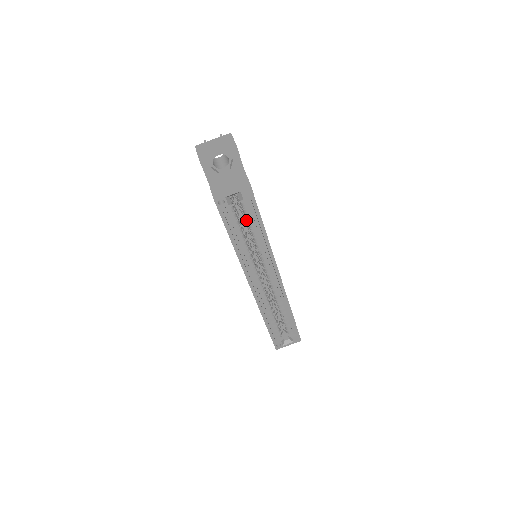
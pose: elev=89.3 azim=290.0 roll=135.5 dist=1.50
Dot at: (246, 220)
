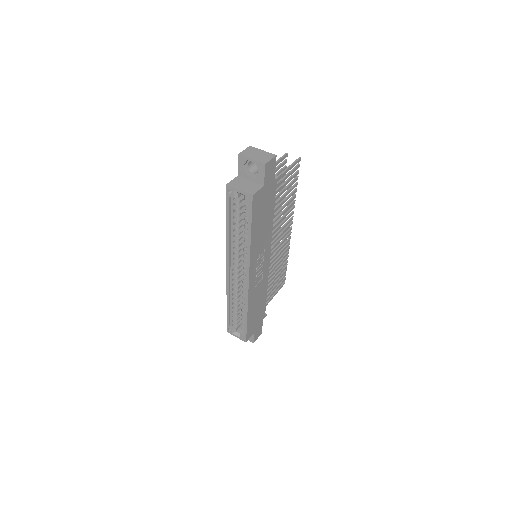
Dot at: occluded
